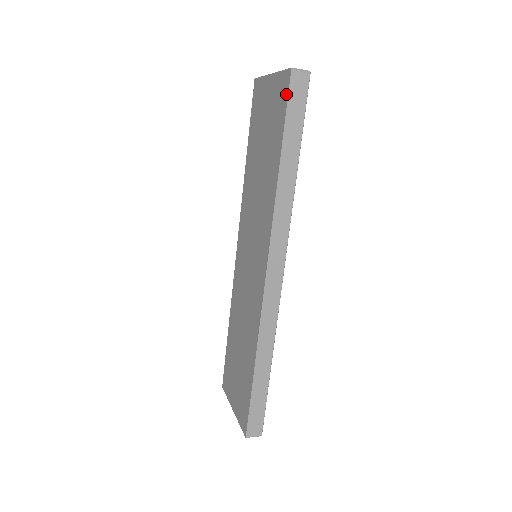
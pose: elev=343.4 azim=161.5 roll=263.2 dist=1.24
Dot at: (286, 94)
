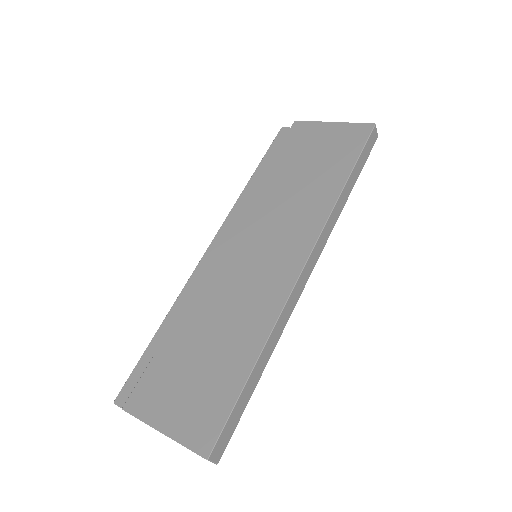
Dot at: (365, 137)
